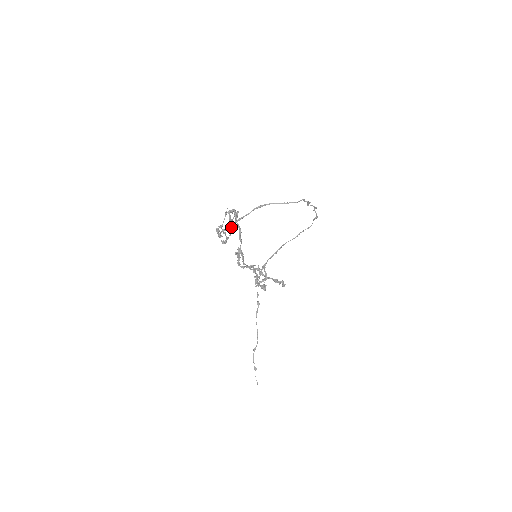
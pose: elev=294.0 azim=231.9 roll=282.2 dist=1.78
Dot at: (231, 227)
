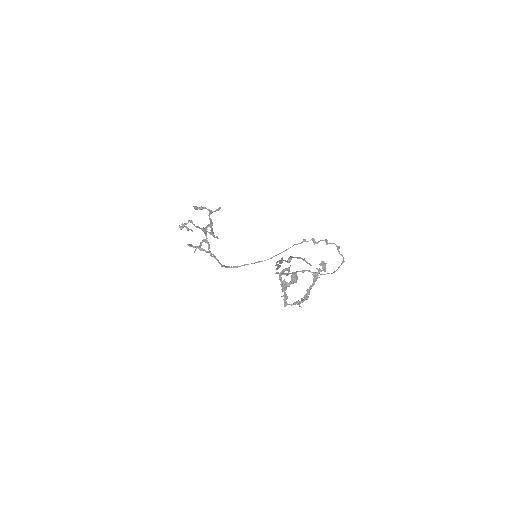
Dot at: occluded
